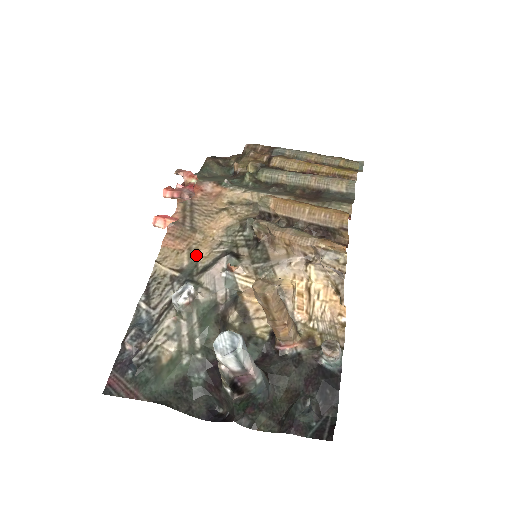
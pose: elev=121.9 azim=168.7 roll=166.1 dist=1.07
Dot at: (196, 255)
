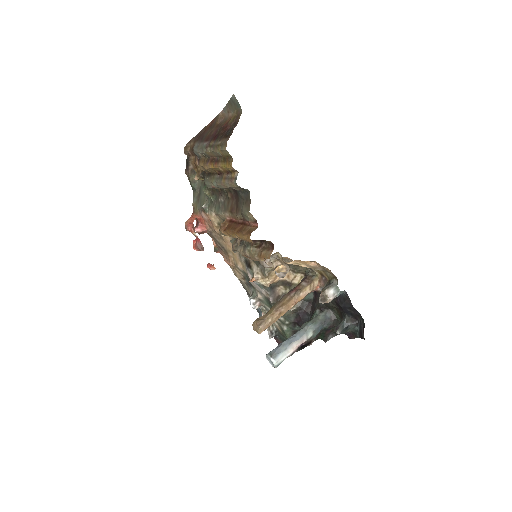
Dot at: (240, 268)
